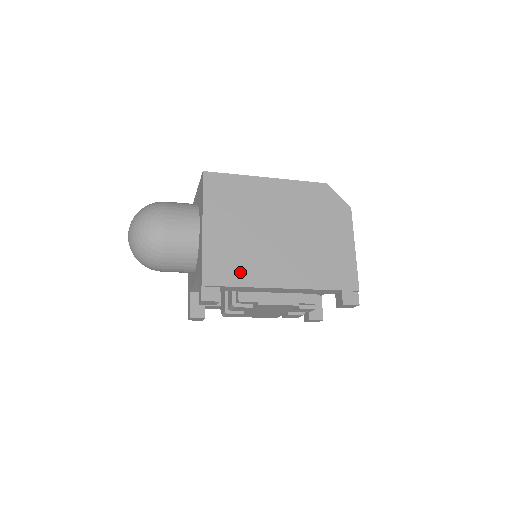
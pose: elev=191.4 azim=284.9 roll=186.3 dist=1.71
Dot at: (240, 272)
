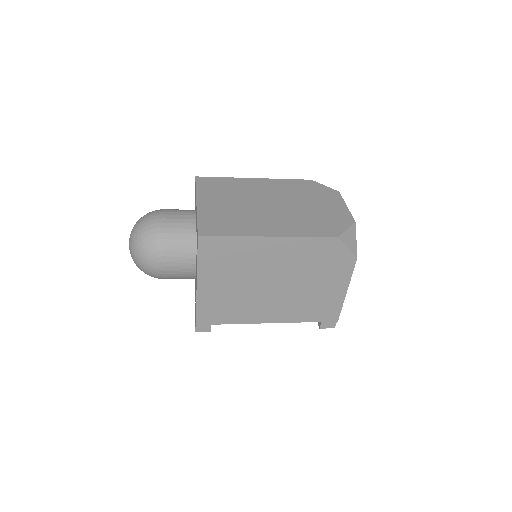
Dot at: (230, 315)
